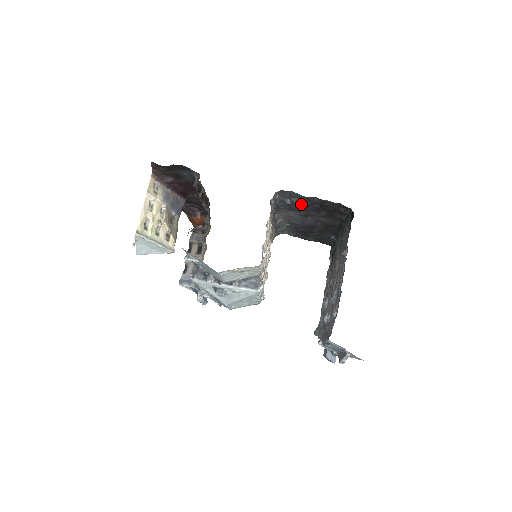
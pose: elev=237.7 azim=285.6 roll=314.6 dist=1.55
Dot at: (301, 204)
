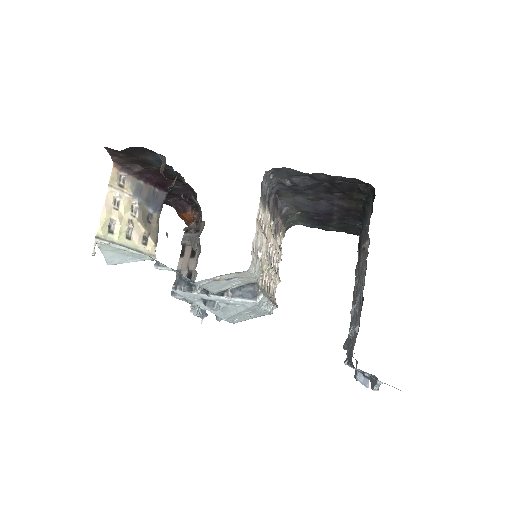
Dot at: (305, 184)
